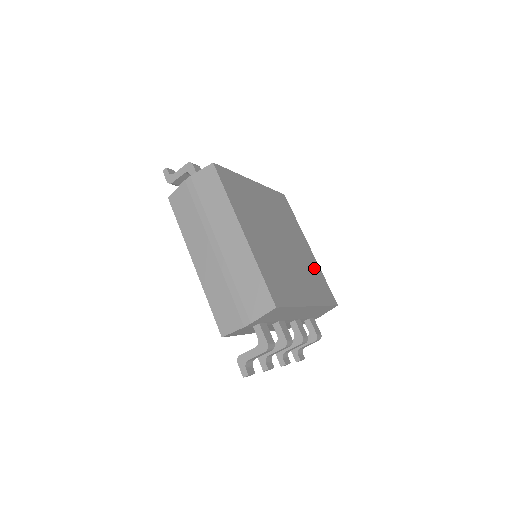
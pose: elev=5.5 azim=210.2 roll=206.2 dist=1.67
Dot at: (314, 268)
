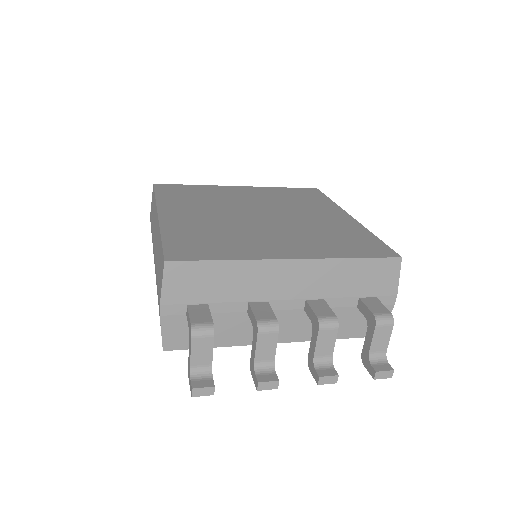
Dot at: (345, 230)
